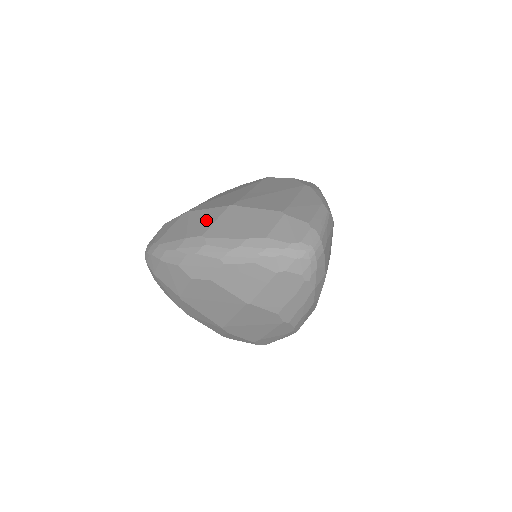
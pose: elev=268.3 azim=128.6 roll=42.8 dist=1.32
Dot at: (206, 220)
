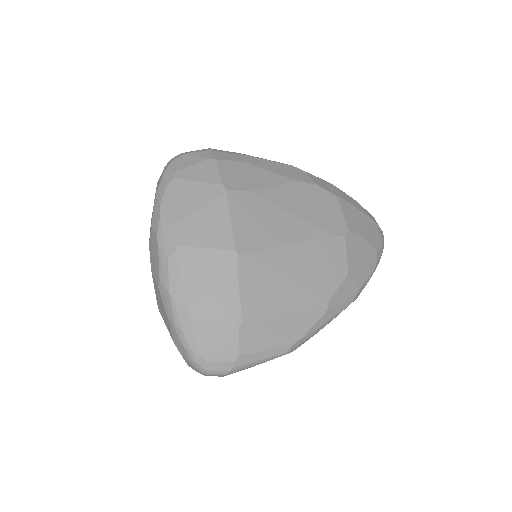
Dot at: (207, 233)
